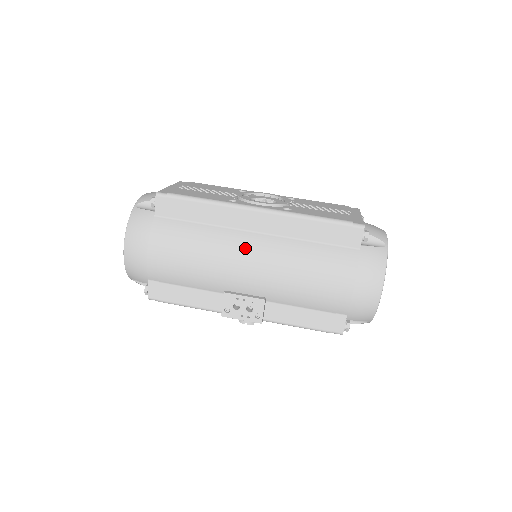
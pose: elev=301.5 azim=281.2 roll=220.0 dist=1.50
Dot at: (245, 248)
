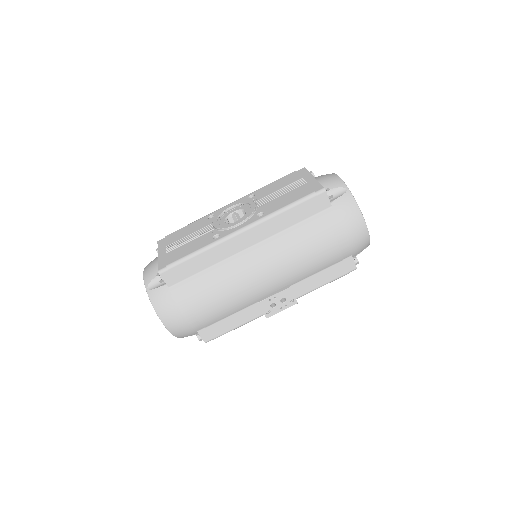
Dot at: (252, 264)
